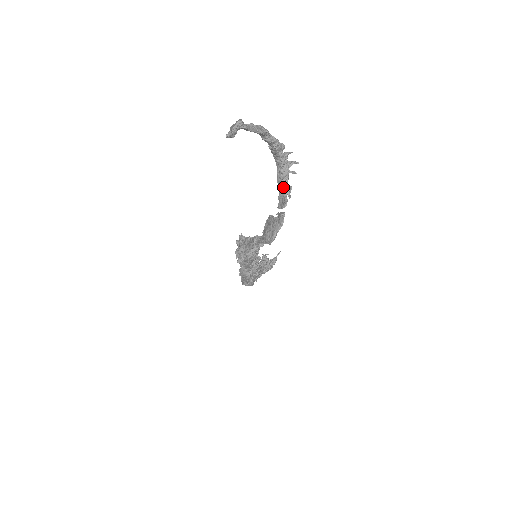
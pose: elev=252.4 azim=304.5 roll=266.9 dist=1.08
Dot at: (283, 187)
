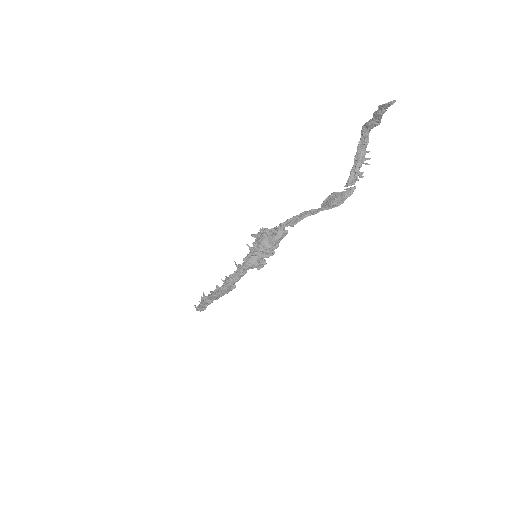
Dot at: (358, 171)
